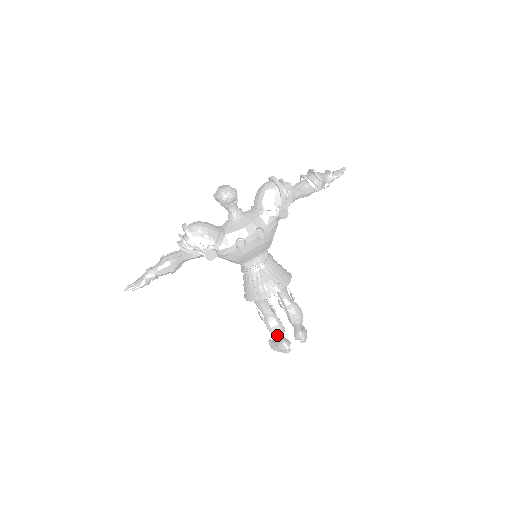
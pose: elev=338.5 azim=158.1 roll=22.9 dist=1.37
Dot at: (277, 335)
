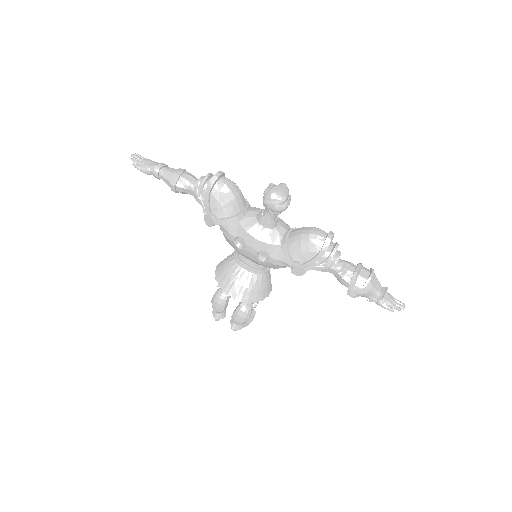
Dot at: (213, 308)
